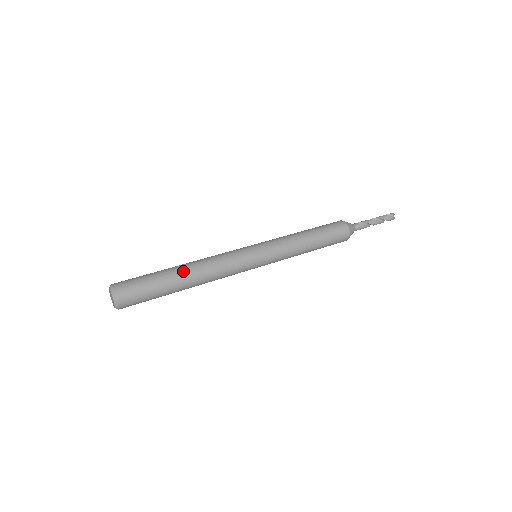
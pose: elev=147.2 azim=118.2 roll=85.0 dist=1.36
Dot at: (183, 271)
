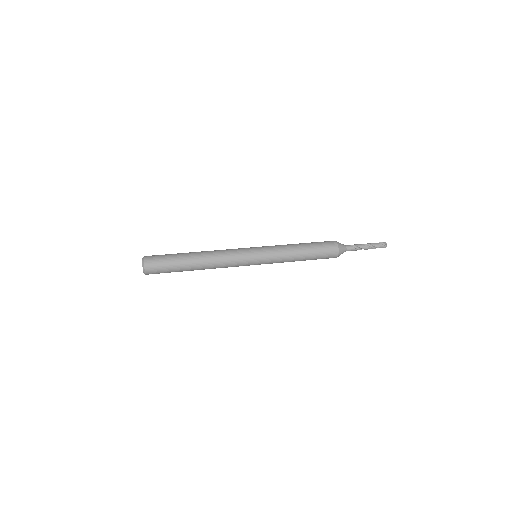
Dot at: (195, 257)
